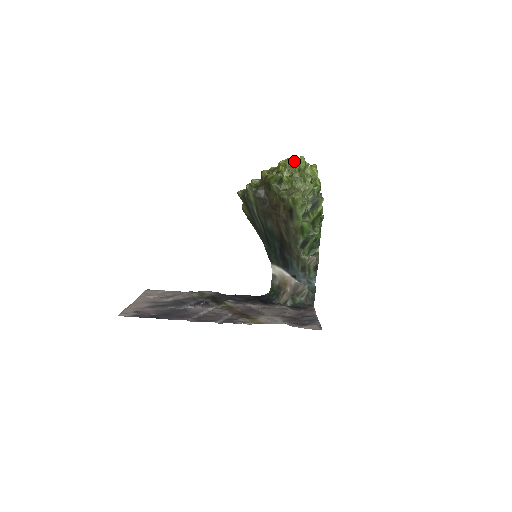
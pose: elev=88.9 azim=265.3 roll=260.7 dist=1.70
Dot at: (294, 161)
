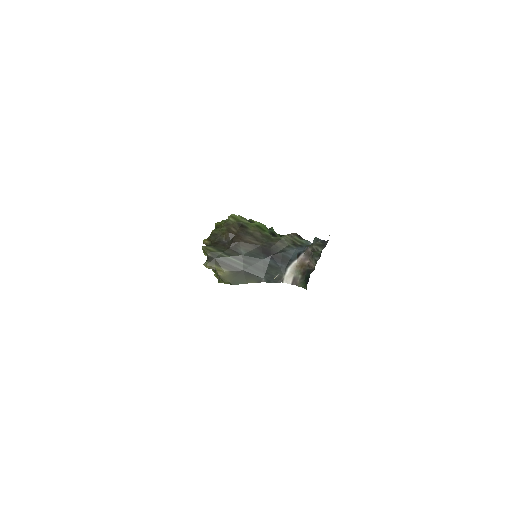
Dot at: occluded
